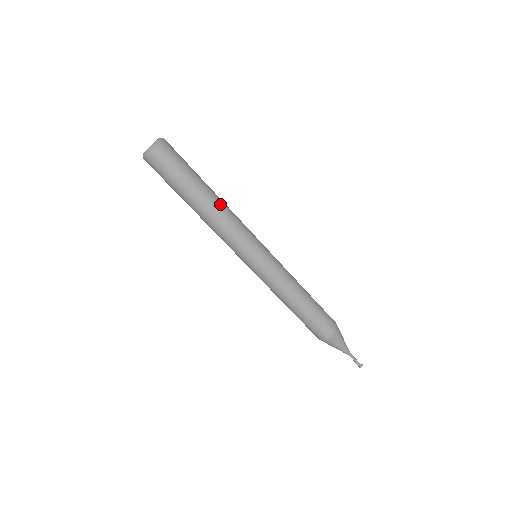
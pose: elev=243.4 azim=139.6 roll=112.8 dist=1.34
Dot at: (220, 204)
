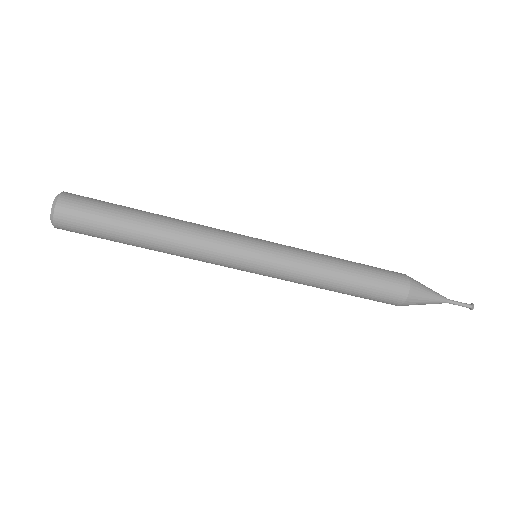
Dot at: (172, 225)
